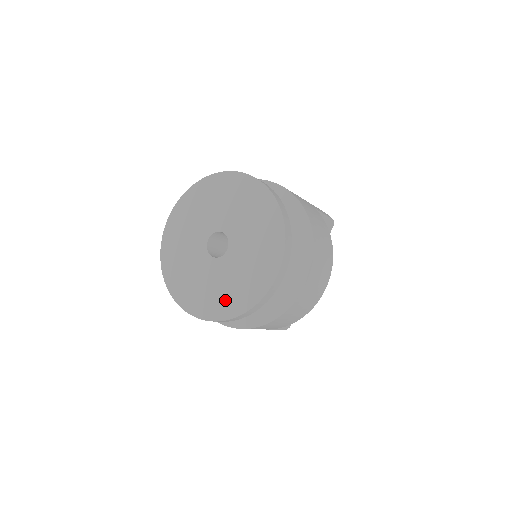
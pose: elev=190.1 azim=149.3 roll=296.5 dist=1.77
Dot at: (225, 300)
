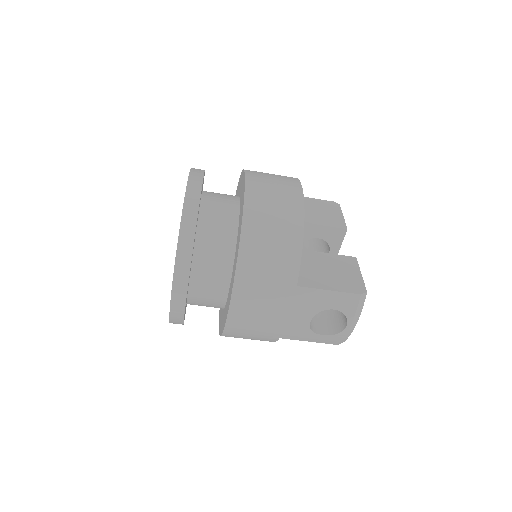
Dot at: occluded
